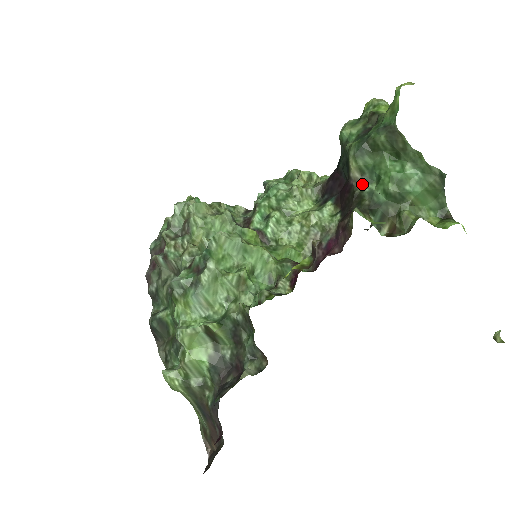
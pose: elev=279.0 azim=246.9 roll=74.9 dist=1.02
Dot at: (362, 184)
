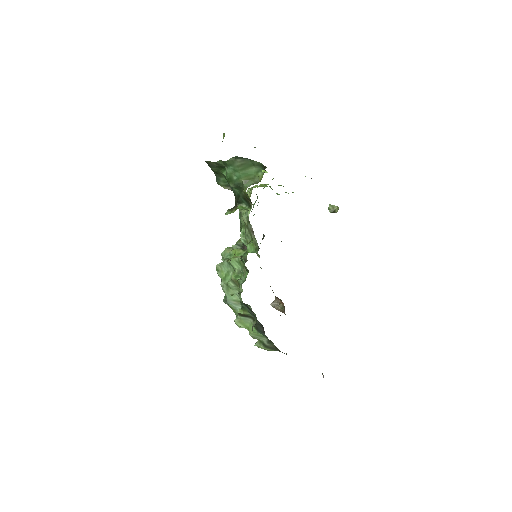
Dot at: occluded
